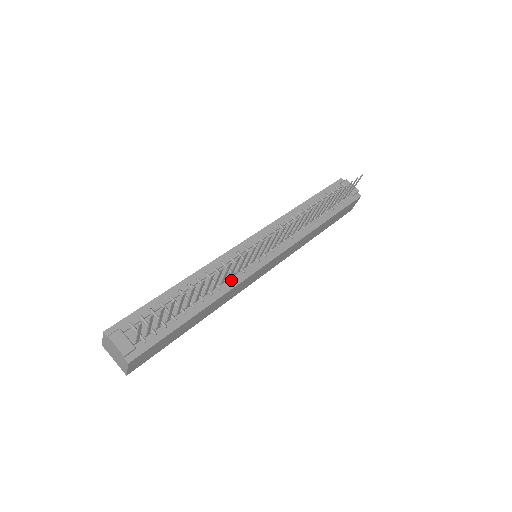
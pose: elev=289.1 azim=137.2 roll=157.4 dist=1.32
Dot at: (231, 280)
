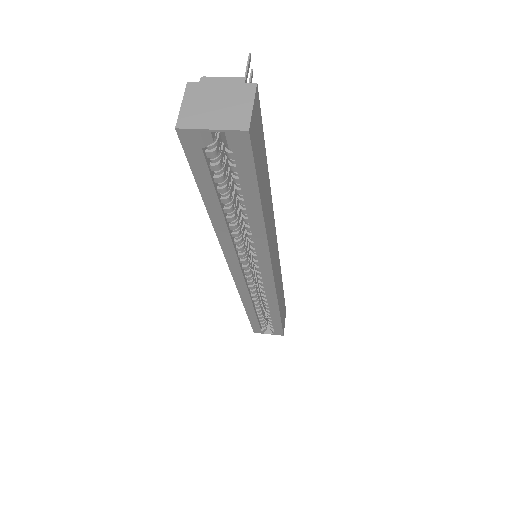
Dot at: occluded
